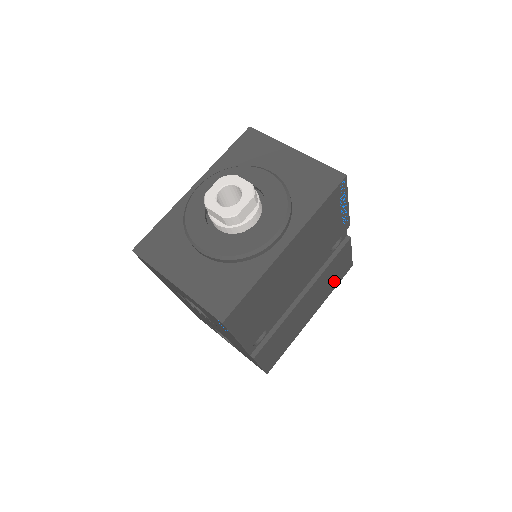
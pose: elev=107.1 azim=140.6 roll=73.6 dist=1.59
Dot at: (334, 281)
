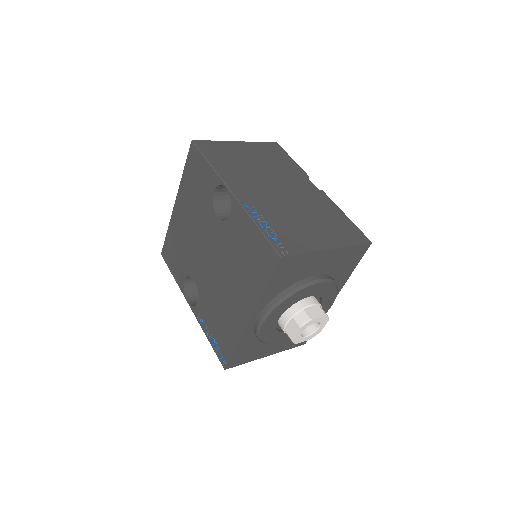
Dot at: occluded
